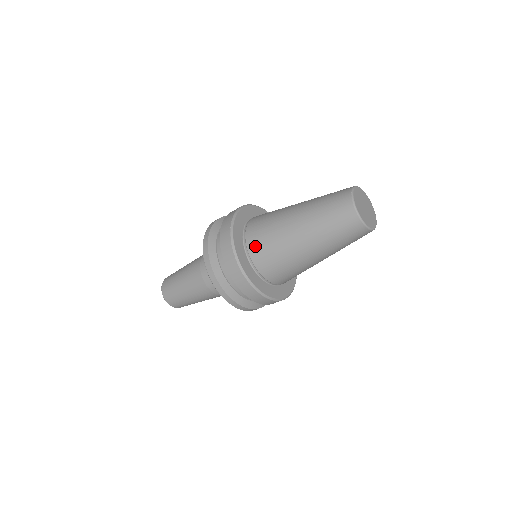
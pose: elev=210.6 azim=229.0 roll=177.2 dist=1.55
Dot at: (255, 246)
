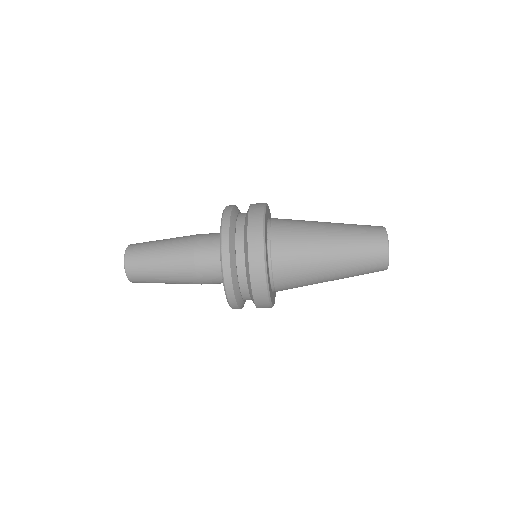
Dot at: (280, 233)
